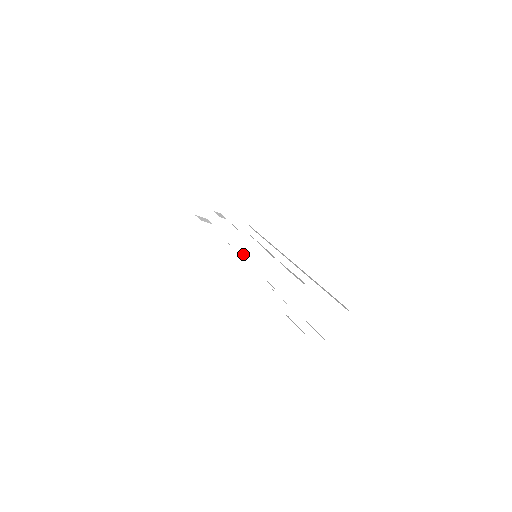
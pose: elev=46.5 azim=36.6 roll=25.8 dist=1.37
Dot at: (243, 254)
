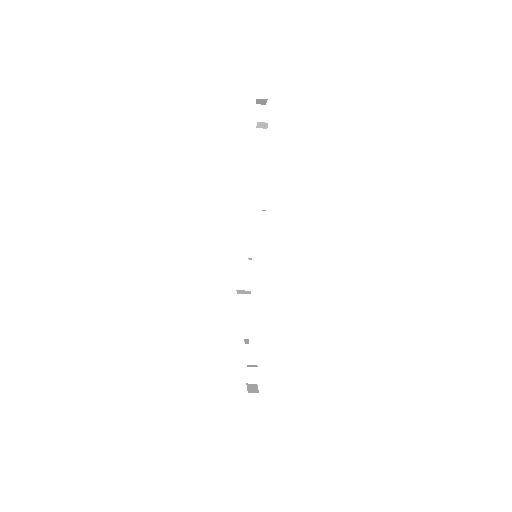
Dot at: (242, 258)
